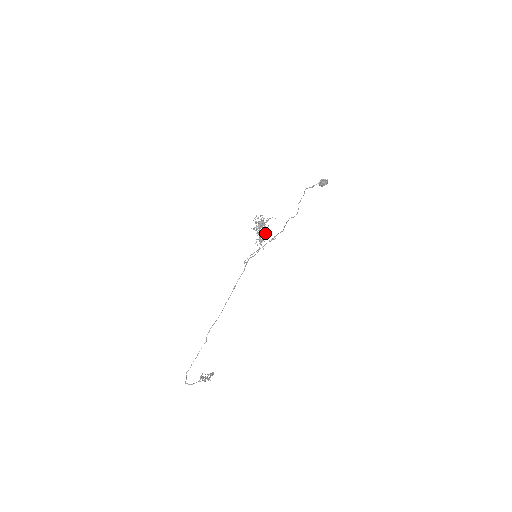
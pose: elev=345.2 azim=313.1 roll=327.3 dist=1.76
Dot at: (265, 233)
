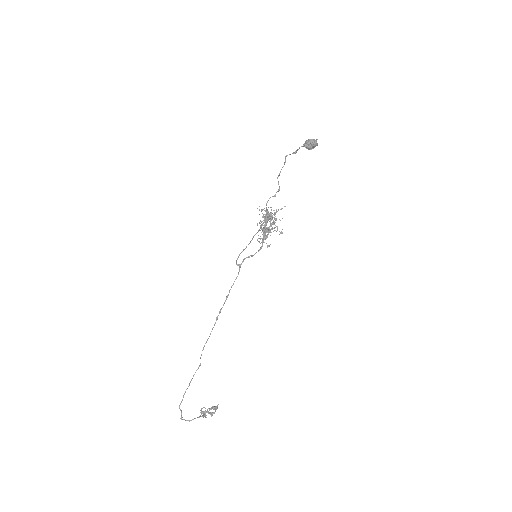
Dot at: occluded
